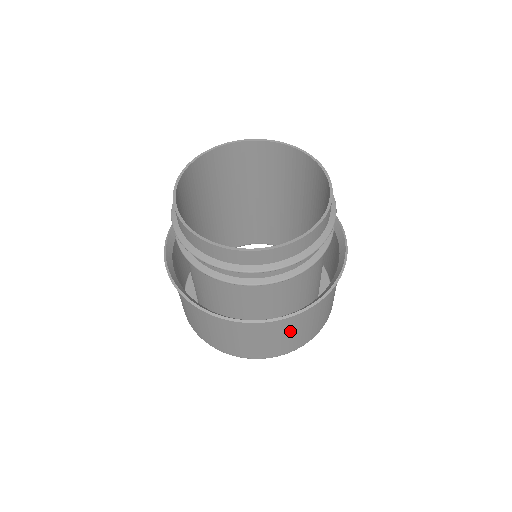
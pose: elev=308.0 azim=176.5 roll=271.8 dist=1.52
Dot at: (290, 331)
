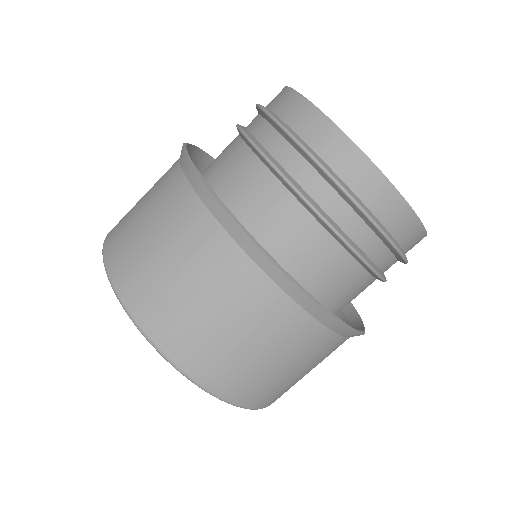
Dot at: (289, 356)
